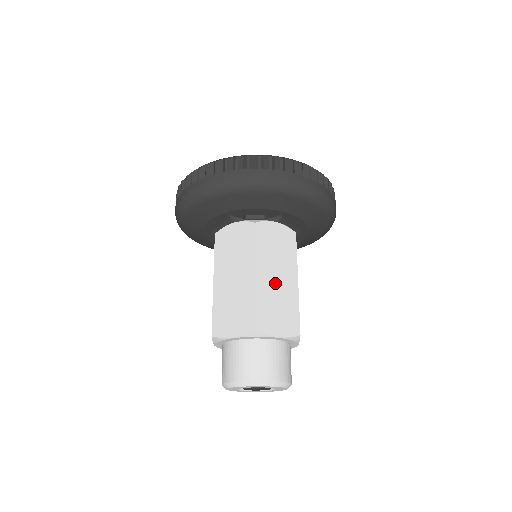
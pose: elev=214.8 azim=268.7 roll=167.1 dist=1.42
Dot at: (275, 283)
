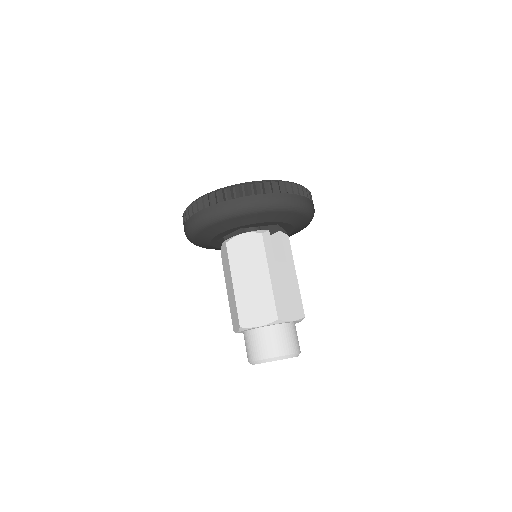
Dot at: (250, 285)
